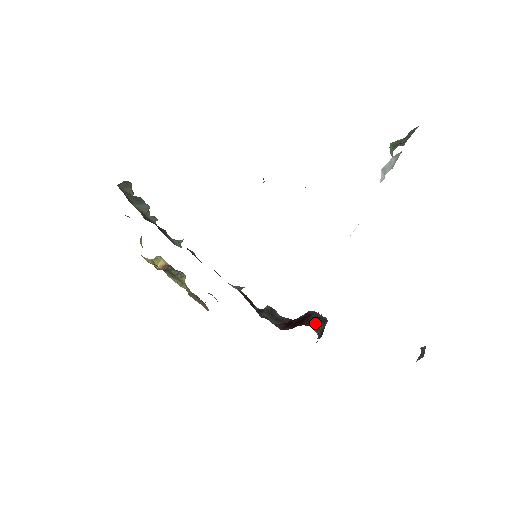
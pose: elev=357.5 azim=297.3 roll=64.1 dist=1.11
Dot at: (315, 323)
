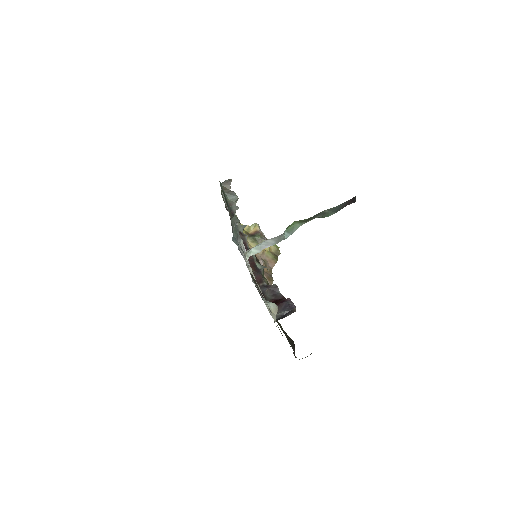
Dot at: (282, 308)
